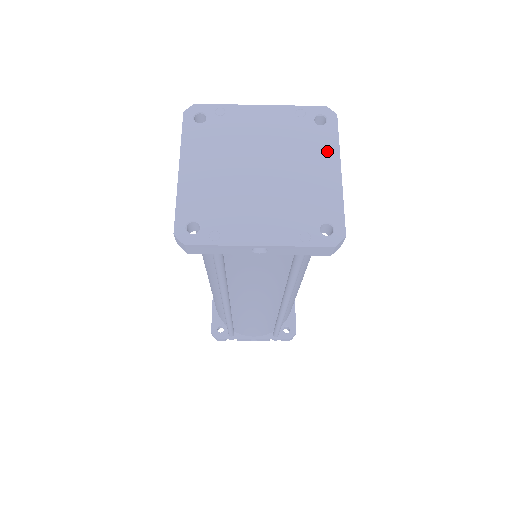
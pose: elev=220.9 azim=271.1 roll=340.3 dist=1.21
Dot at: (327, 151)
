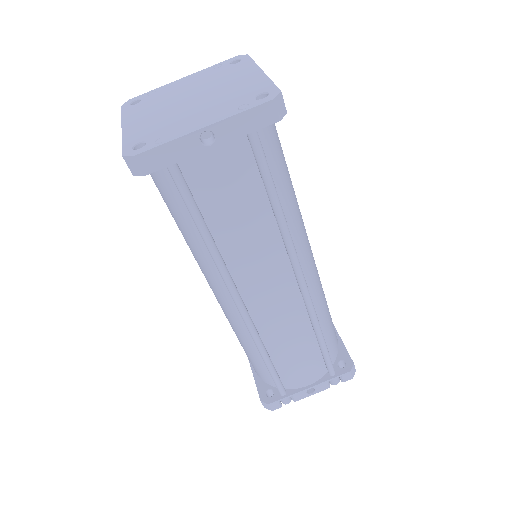
Dot at: (246, 69)
